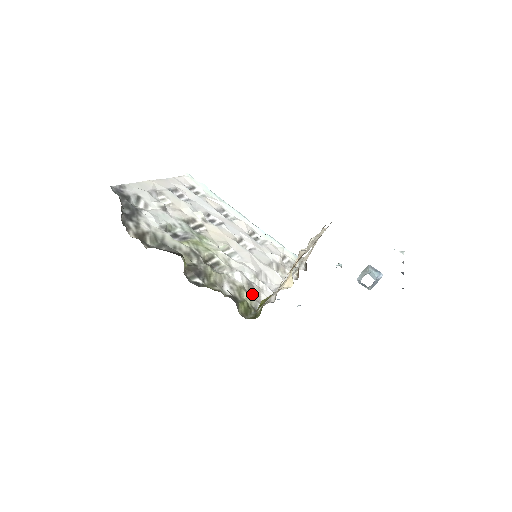
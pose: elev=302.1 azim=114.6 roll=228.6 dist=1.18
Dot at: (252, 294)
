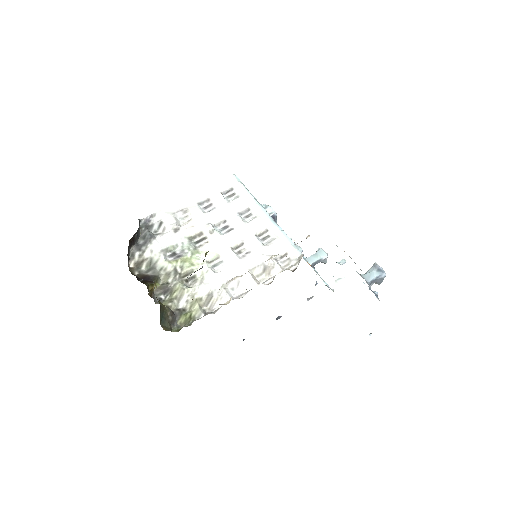
Dot at: (208, 303)
